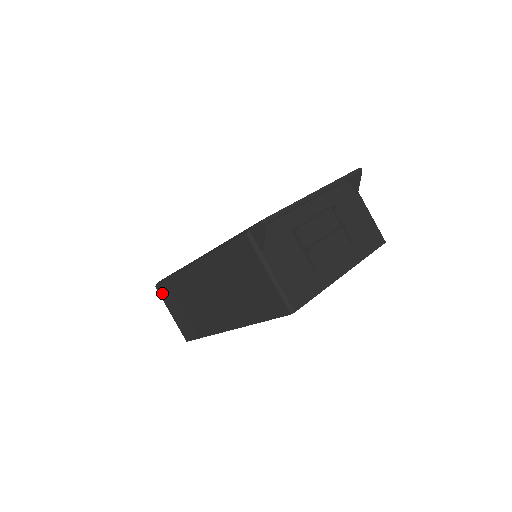
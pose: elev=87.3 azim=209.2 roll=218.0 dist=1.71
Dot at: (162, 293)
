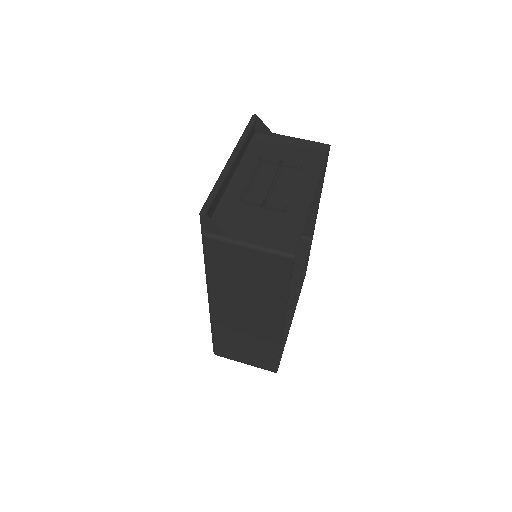
Dot at: (222, 354)
